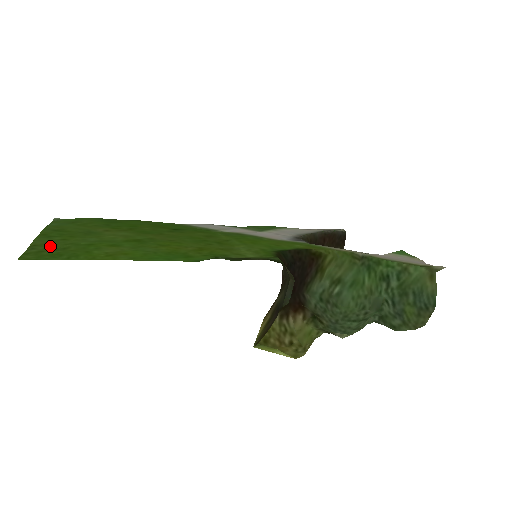
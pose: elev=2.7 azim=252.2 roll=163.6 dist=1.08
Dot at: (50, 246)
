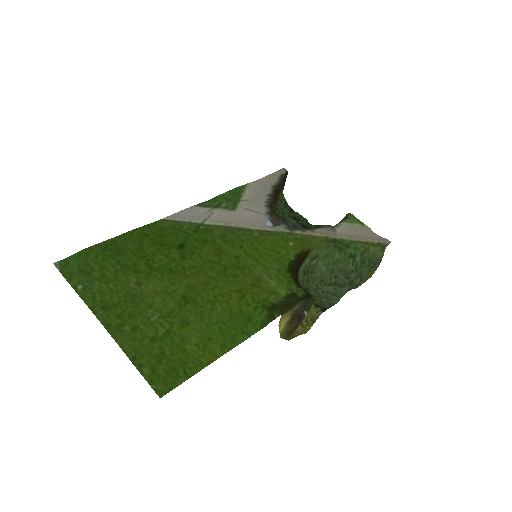
Dot at: (147, 354)
